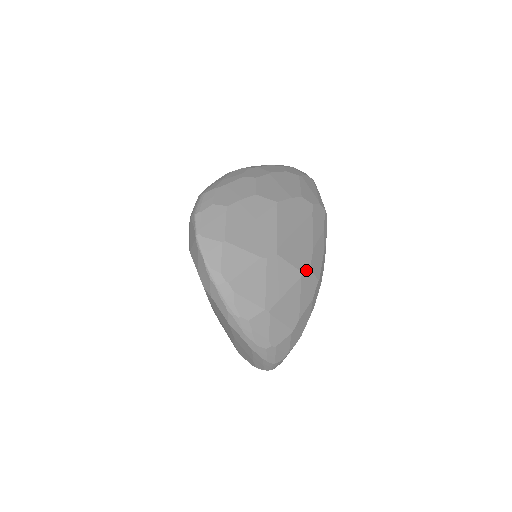
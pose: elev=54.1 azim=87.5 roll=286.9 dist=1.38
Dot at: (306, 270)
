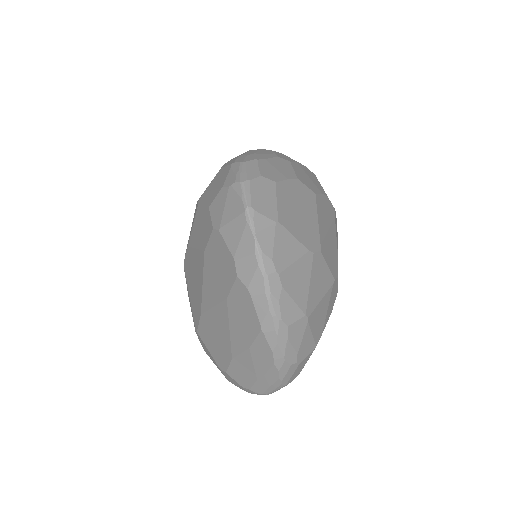
Dot at: (336, 277)
